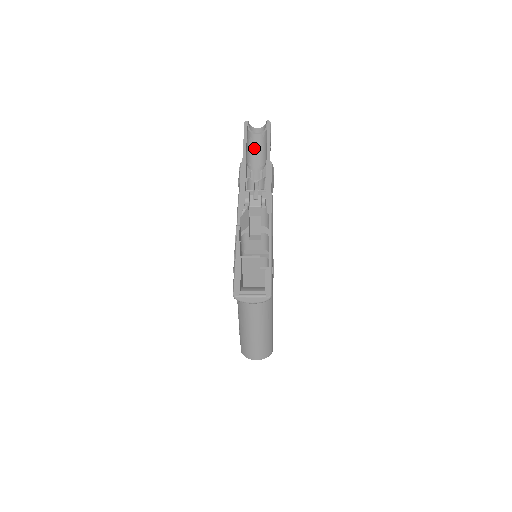
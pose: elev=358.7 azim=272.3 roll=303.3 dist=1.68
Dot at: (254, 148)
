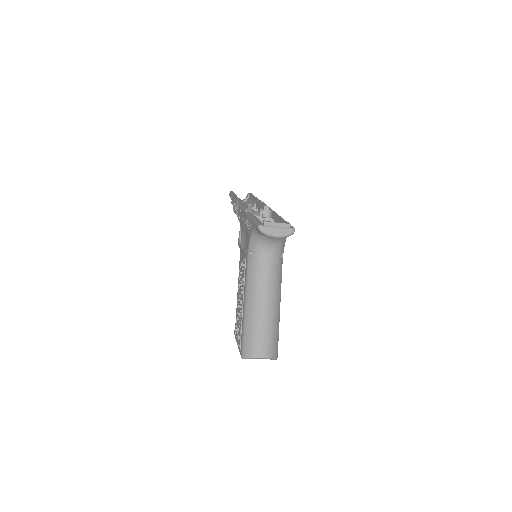
Dot at: occluded
